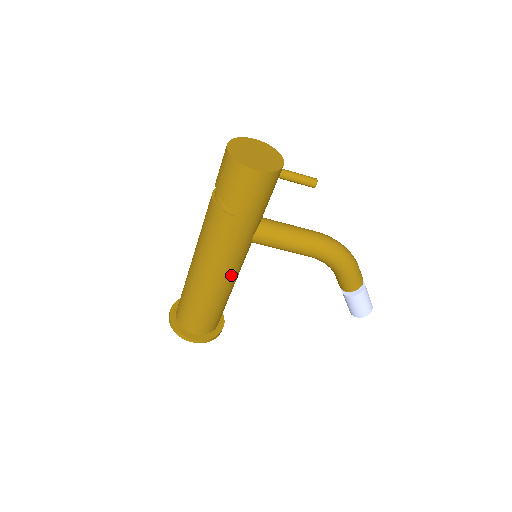
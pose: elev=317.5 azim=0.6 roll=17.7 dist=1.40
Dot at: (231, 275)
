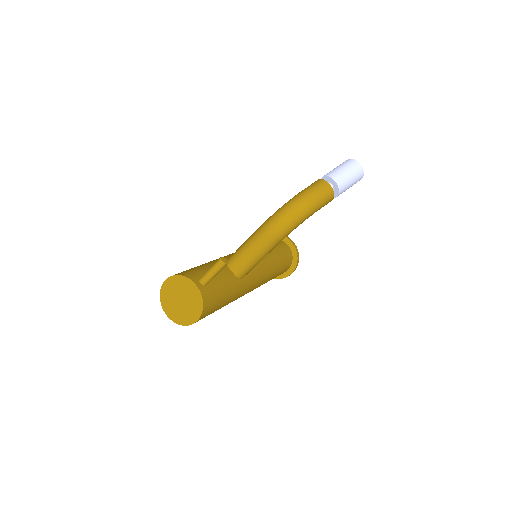
Dot at: (261, 278)
